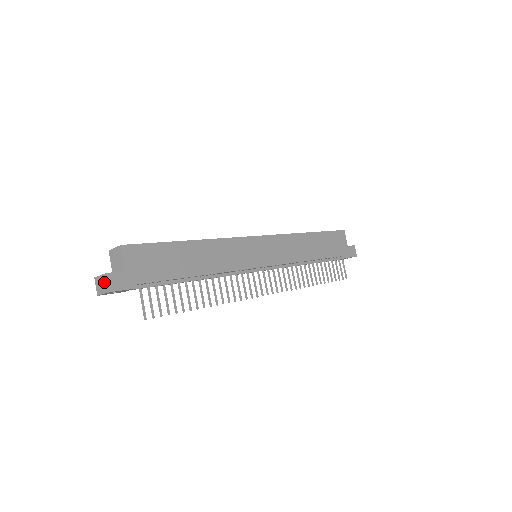
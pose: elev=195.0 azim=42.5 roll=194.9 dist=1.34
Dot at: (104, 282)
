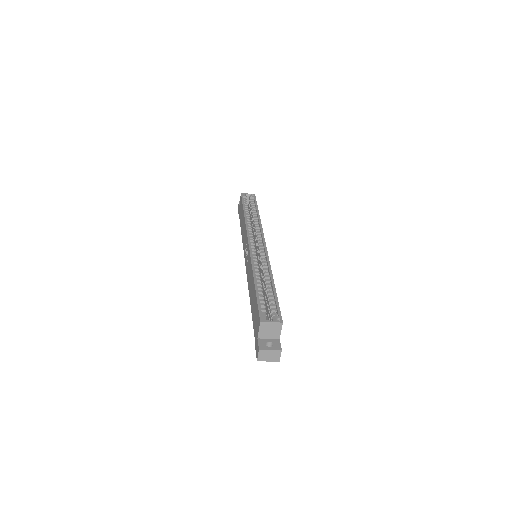
Dot at: (275, 355)
